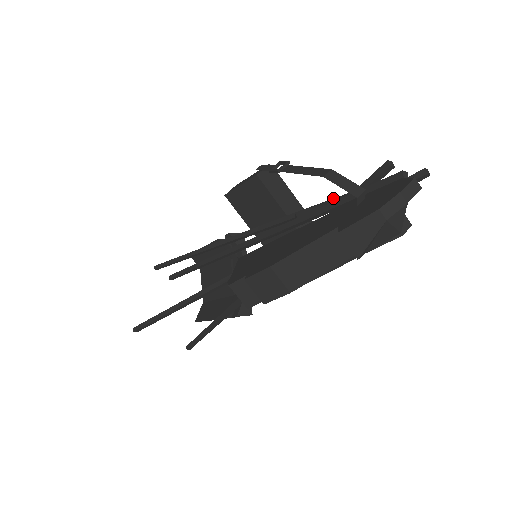
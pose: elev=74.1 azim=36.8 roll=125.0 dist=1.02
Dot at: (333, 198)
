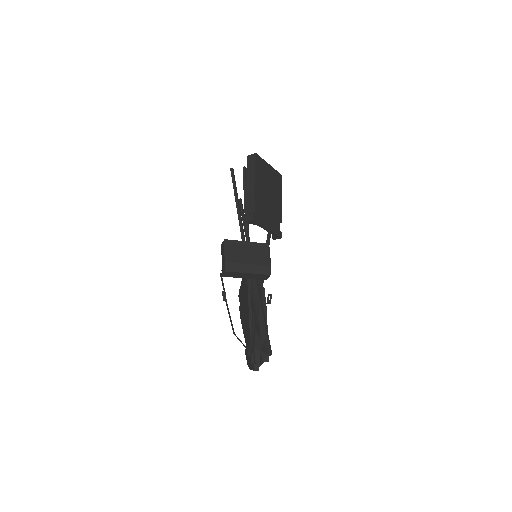
Dot at: (255, 309)
